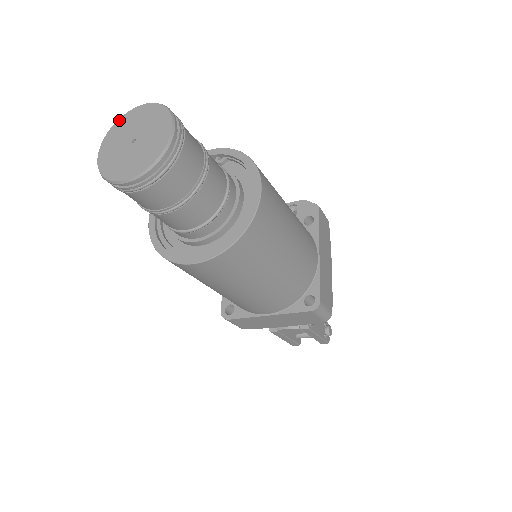
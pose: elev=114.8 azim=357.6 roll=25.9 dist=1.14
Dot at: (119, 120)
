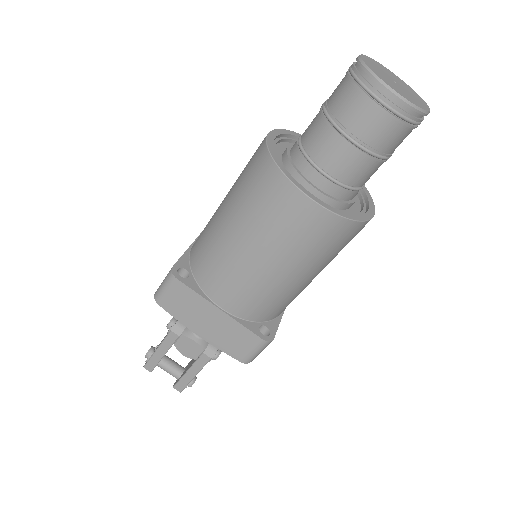
Dot at: (378, 62)
